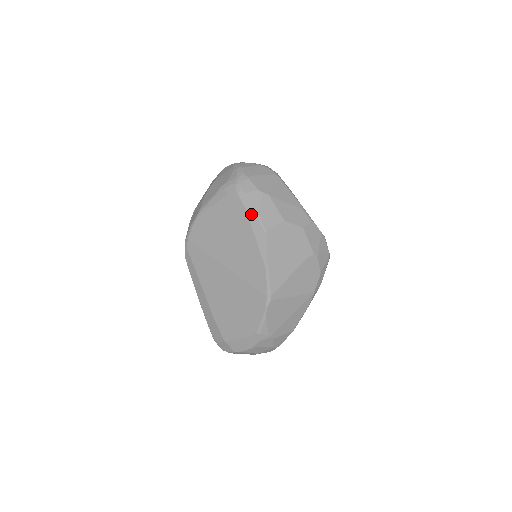
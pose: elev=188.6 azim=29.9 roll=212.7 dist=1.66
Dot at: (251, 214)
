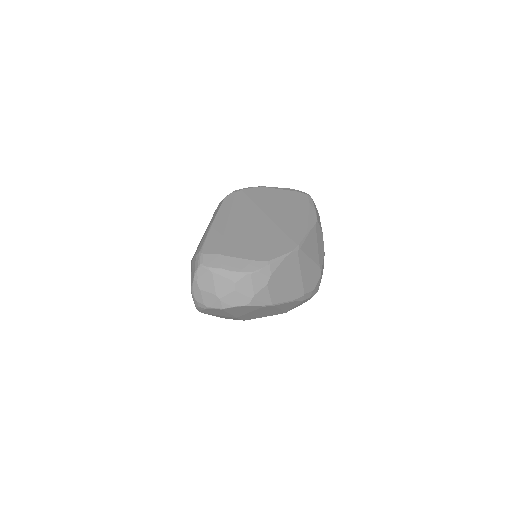
Dot at: (312, 207)
